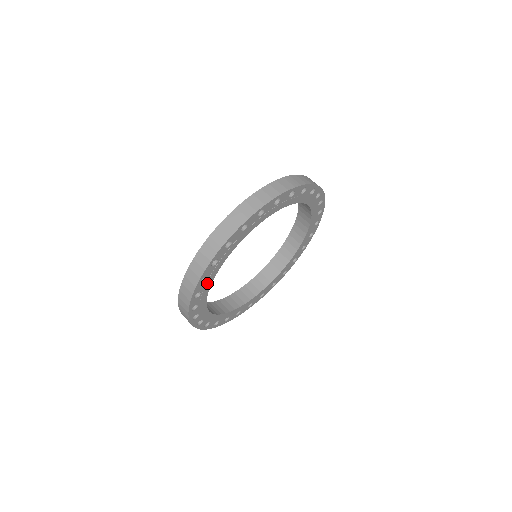
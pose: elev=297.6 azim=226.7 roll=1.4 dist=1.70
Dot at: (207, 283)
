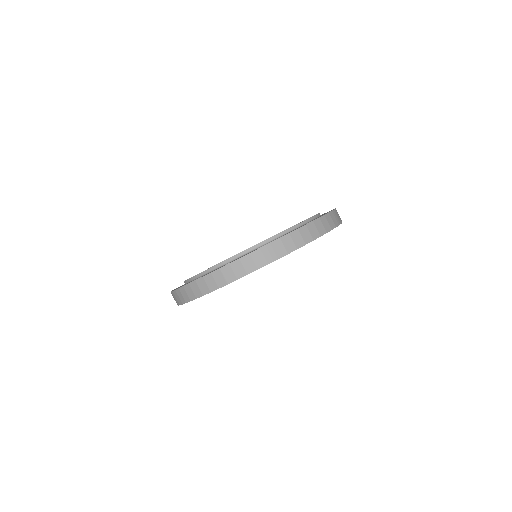
Dot at: occluded
